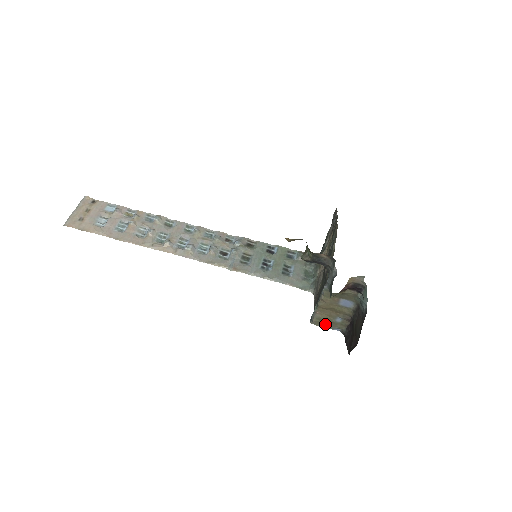
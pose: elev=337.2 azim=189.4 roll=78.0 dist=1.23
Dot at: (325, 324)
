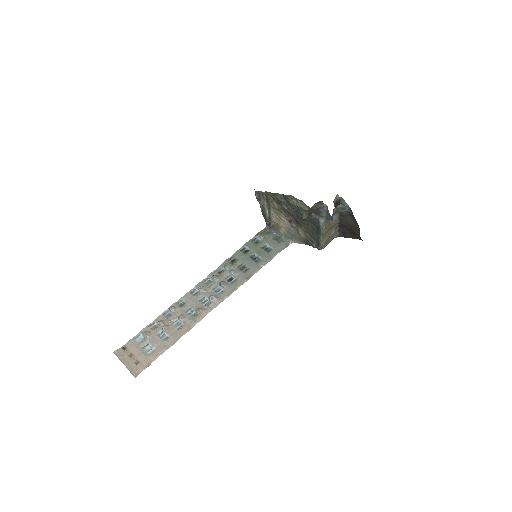
Dot at: (328, 242)
